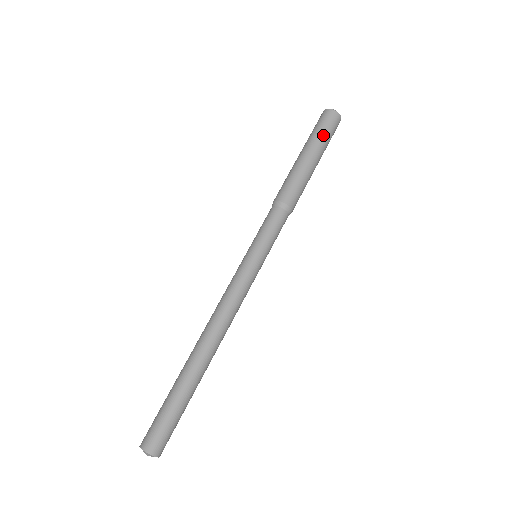
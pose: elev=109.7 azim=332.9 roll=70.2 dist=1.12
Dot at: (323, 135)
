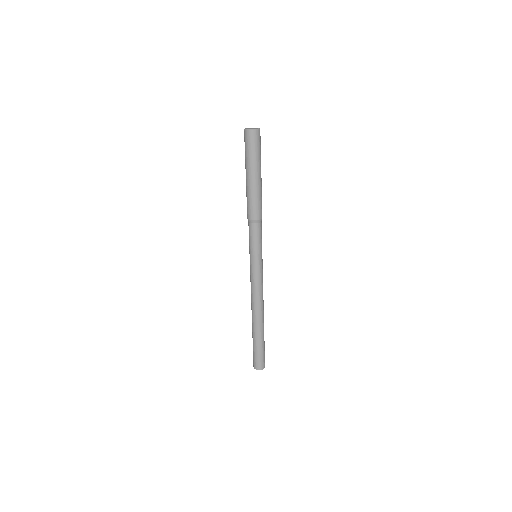
Dot at: (256, 156)
